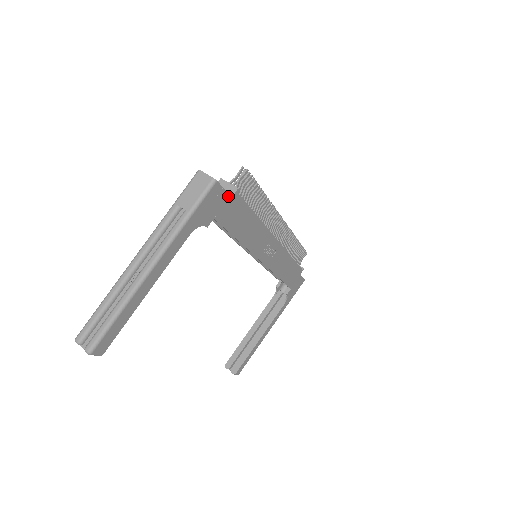
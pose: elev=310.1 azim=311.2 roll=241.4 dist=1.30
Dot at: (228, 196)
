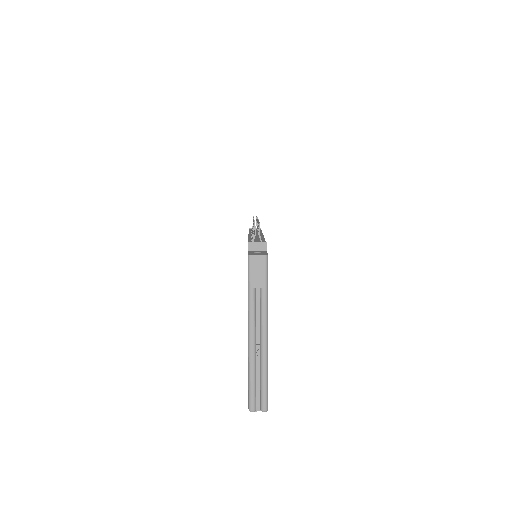
Dot at: occluded
